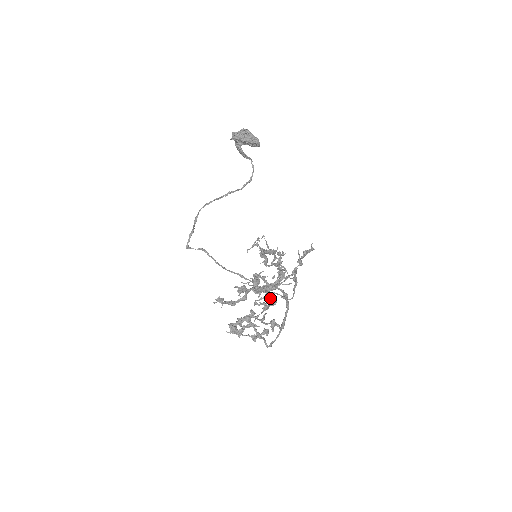
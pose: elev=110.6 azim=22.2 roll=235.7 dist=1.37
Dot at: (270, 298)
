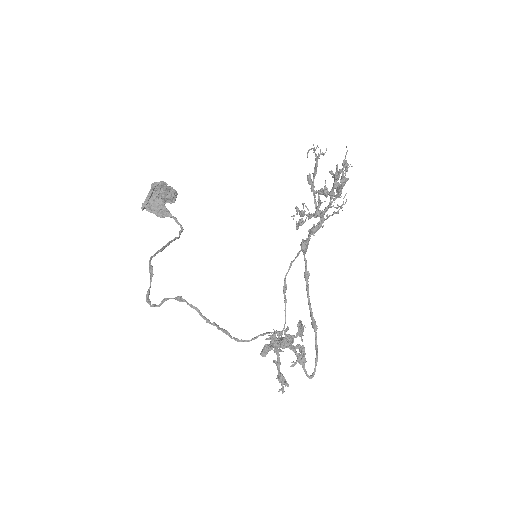
Dot at: occluded
